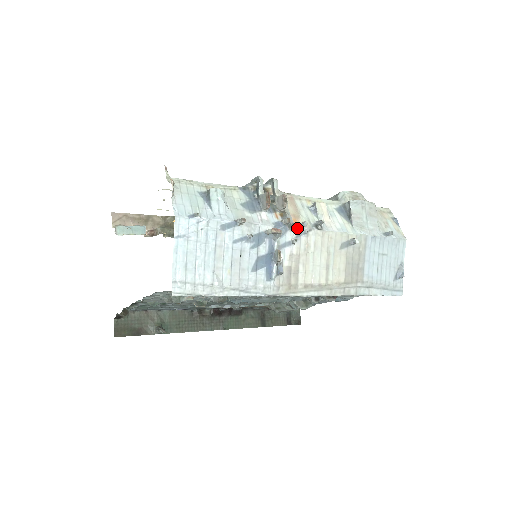
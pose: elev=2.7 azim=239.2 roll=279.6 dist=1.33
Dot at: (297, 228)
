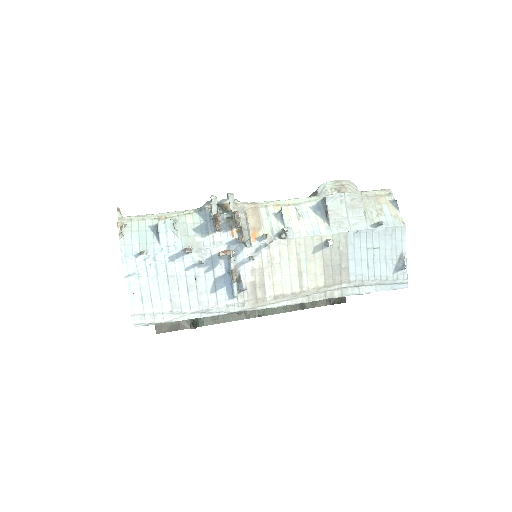
Dot at: (255, 243)
